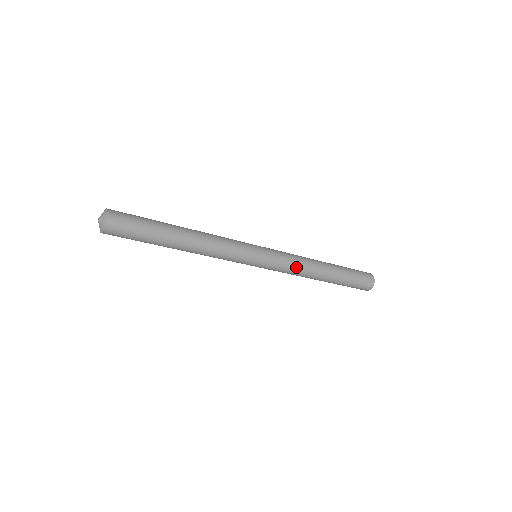
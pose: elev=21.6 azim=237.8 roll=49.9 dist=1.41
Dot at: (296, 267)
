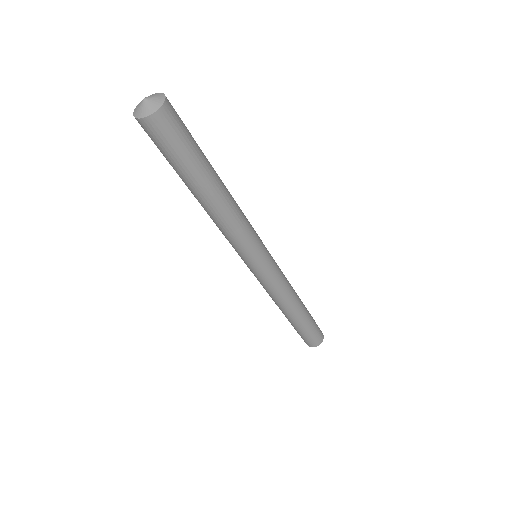
Dot at: (278, 293)
